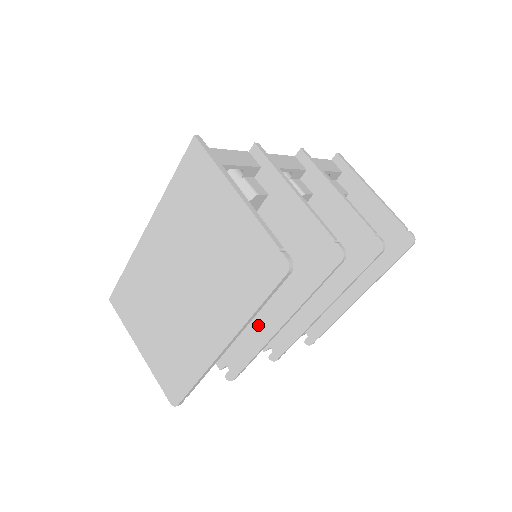
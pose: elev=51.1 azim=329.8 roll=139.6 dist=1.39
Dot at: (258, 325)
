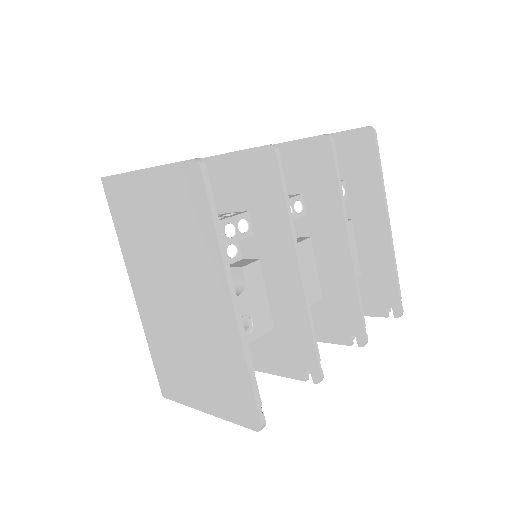
Dot at: (287, 294)
